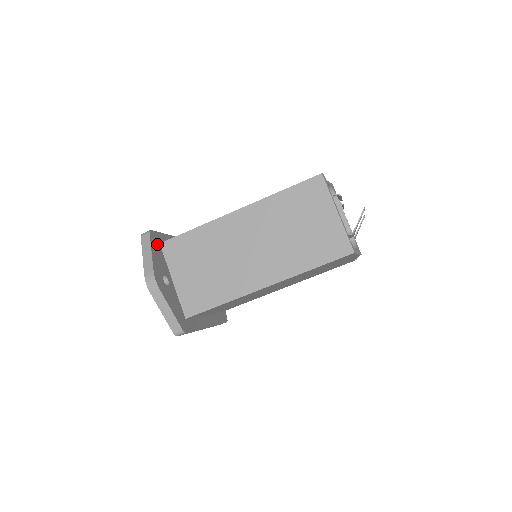
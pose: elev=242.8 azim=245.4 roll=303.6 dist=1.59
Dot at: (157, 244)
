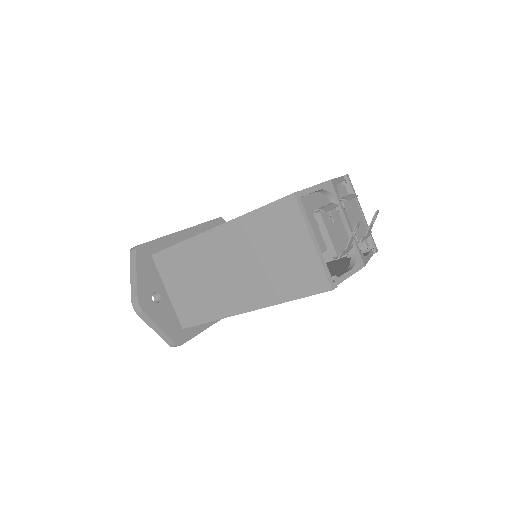
Dot at: (147, 258)
